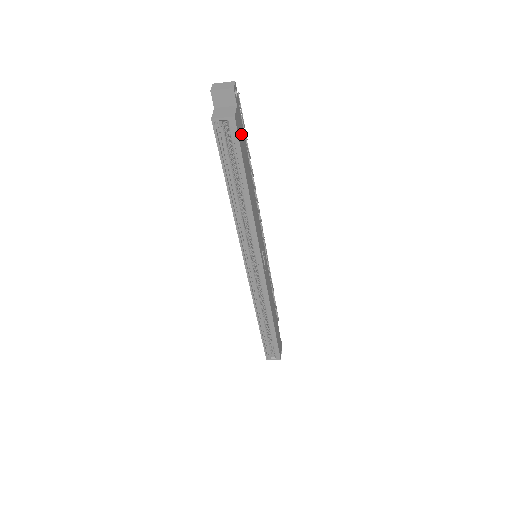
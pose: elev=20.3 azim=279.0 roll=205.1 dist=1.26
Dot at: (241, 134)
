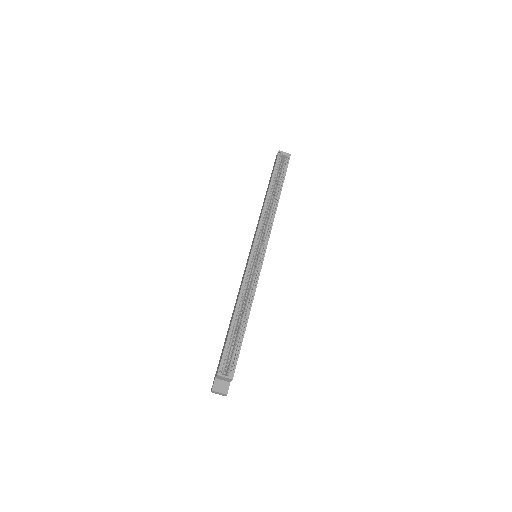
Dot at: occluded
